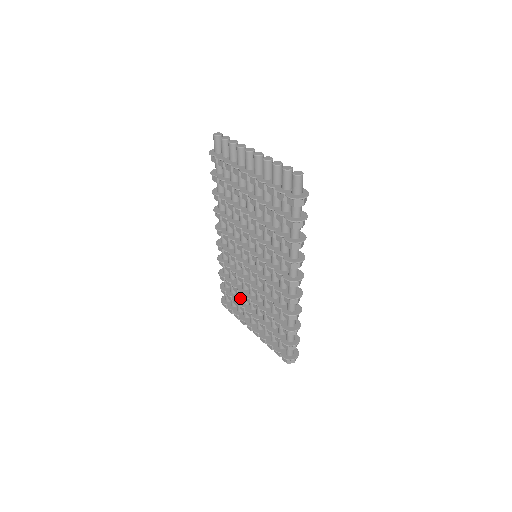
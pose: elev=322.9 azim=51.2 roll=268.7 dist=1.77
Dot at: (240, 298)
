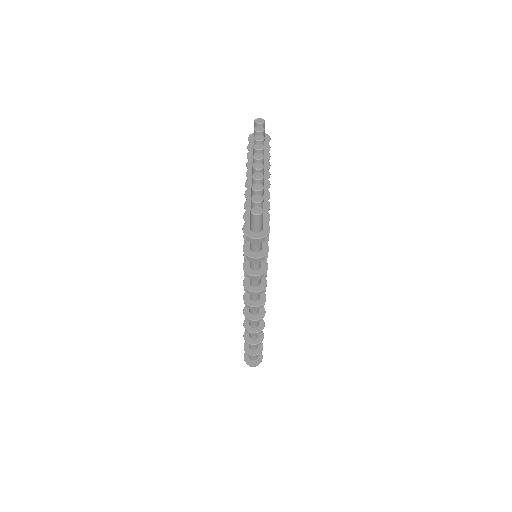
Dot at: occluded
